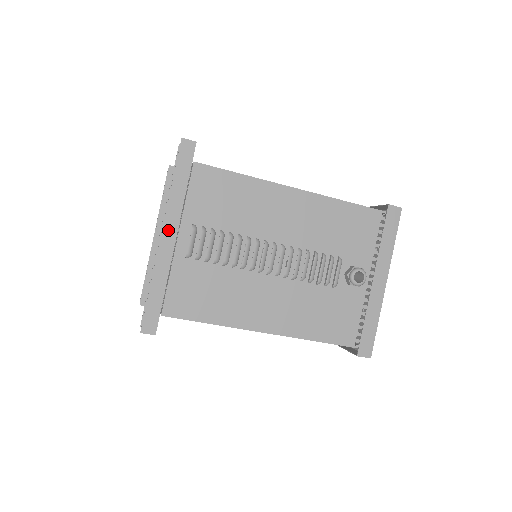
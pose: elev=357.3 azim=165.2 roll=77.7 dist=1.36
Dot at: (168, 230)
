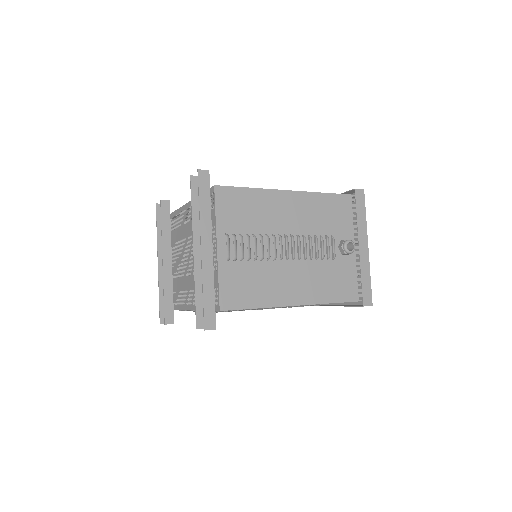
Dot at: (205, 243)
